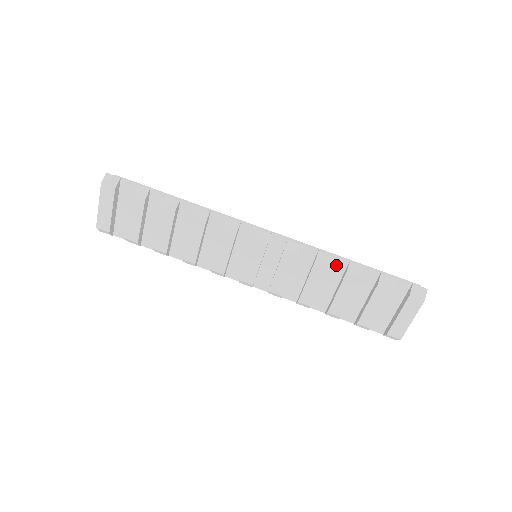
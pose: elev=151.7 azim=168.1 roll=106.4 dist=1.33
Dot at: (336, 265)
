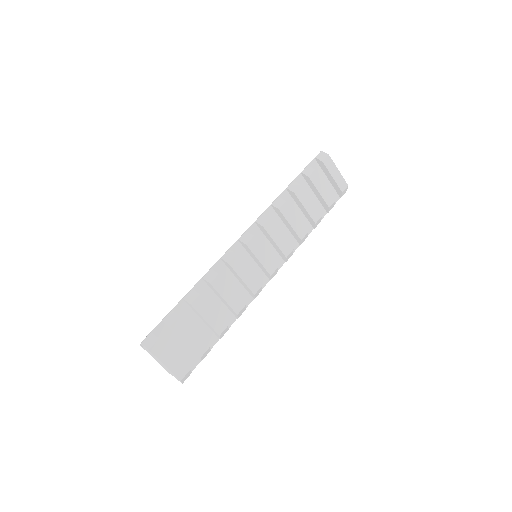
Dot at: (285, 200)
